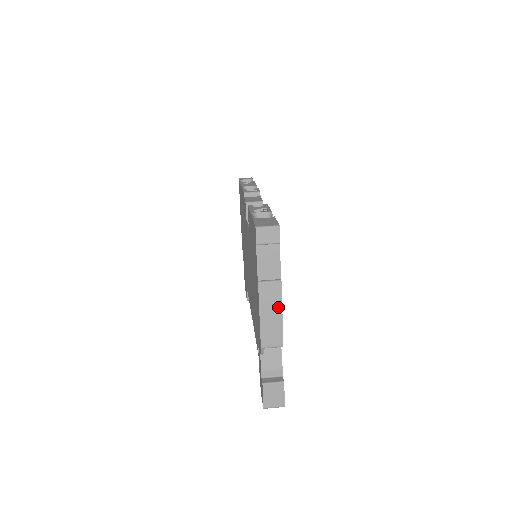
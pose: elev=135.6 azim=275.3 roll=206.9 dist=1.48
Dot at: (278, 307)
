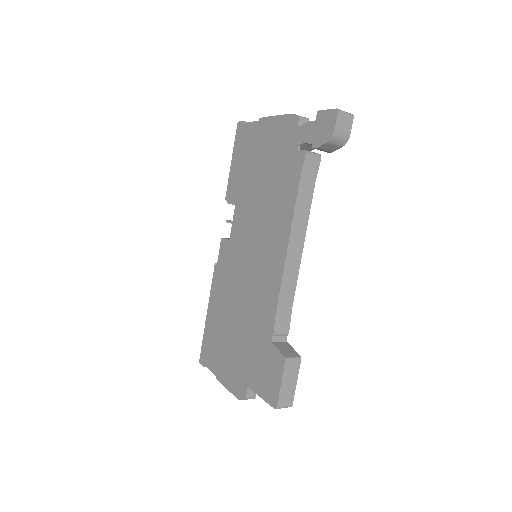
Dot at: occluded
